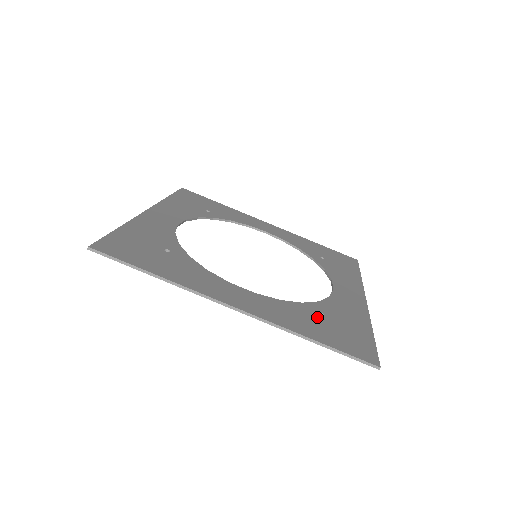
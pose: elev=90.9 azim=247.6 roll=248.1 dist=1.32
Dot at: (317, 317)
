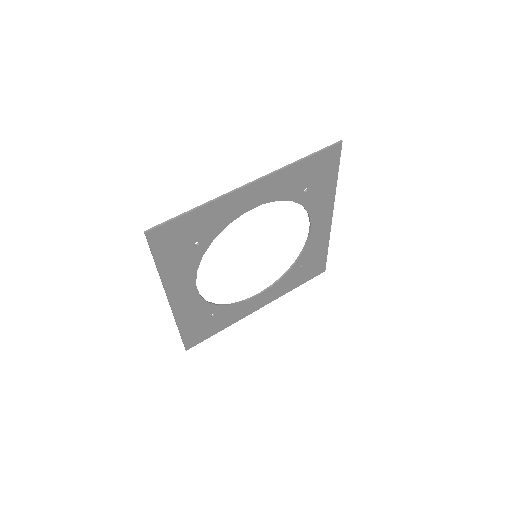
Dot at: (302, 185)
